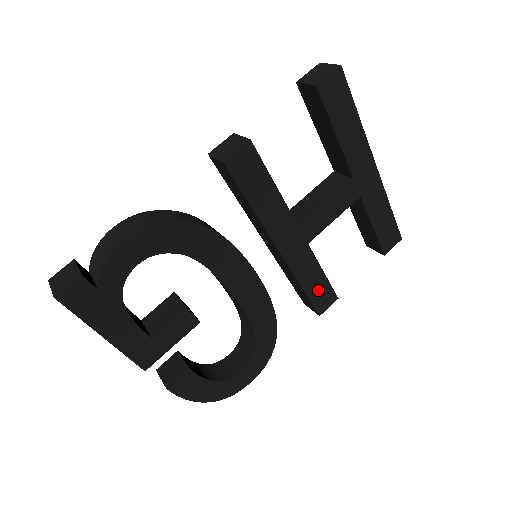
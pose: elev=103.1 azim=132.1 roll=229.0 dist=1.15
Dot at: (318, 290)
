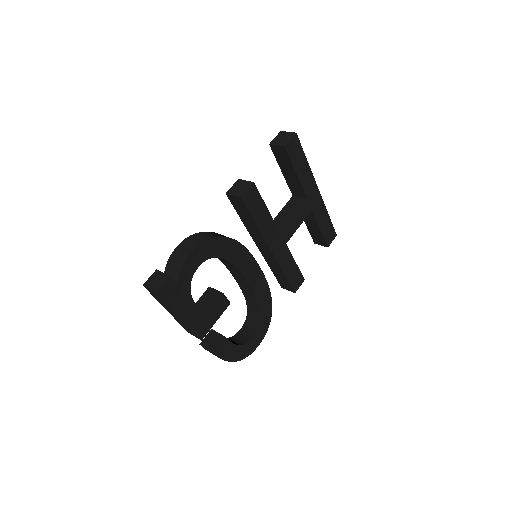
Dot at: (293, 275)
